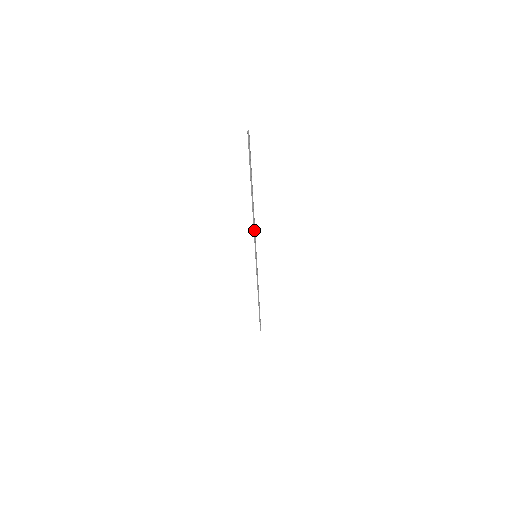
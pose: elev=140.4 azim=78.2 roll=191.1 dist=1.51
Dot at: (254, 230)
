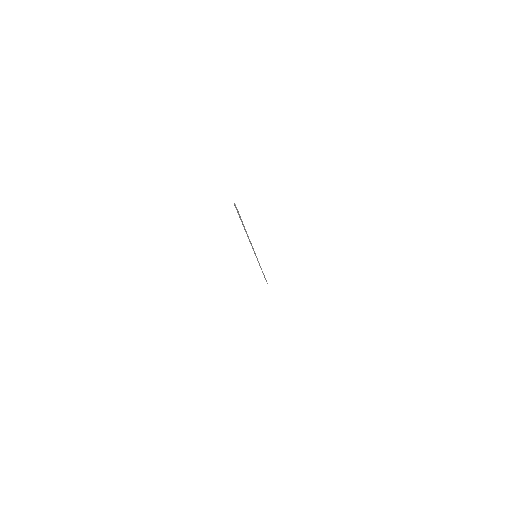
Dot at: (252, 246)
